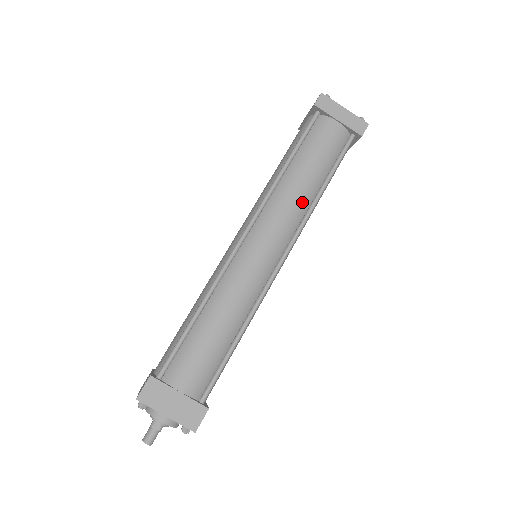
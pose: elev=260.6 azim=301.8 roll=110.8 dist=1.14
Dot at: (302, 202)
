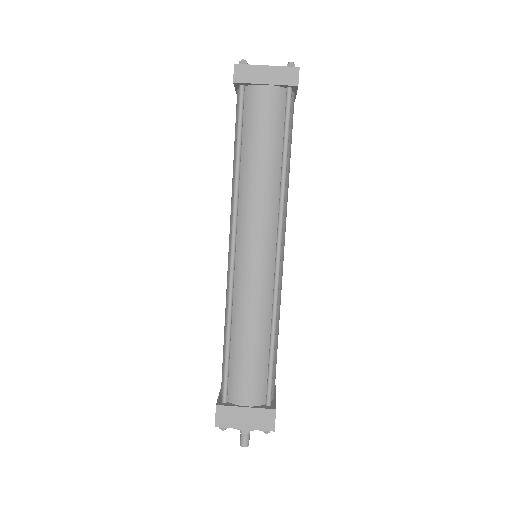
Dot at: (270, 191)
